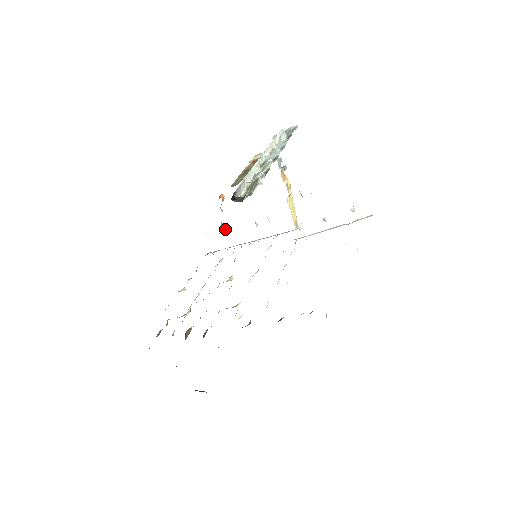
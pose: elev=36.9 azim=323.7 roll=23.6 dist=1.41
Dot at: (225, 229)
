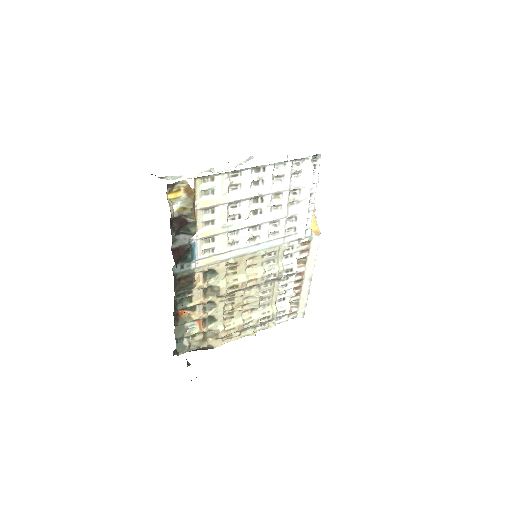
Dot at: occluded
